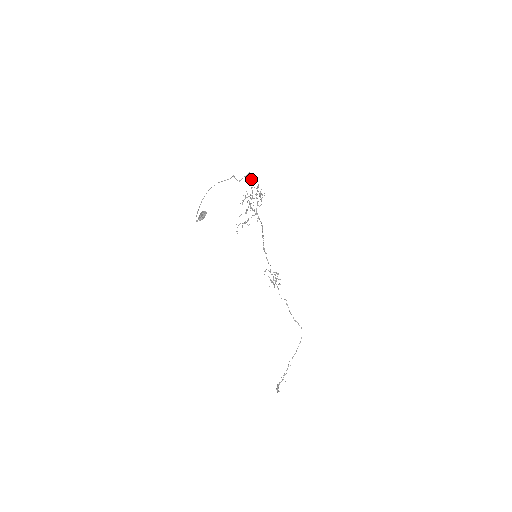
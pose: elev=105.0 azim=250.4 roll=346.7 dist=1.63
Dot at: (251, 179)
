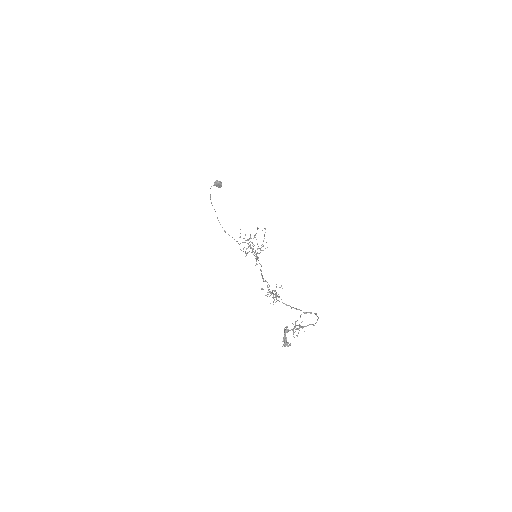
Dot at: occluded
